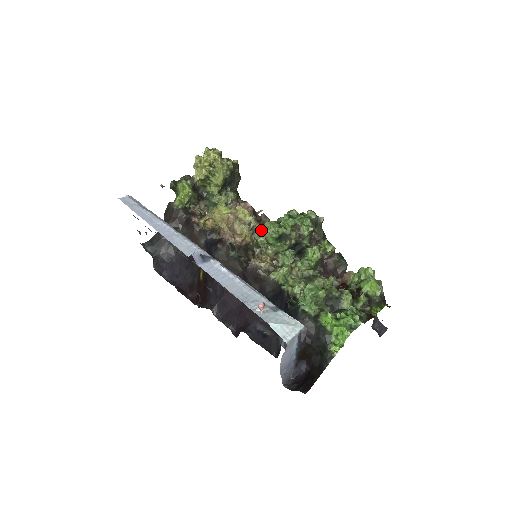
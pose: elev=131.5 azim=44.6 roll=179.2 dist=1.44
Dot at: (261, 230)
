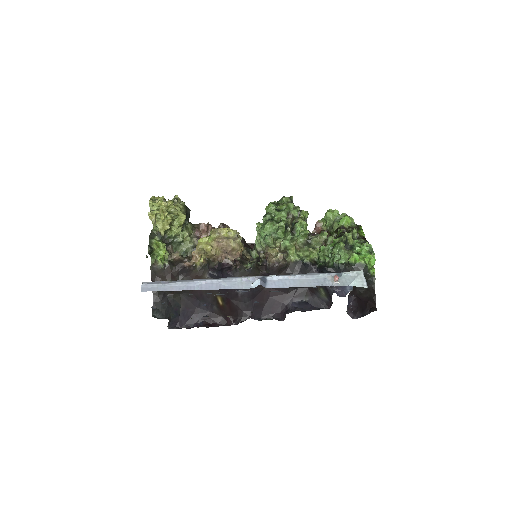
Dot at: occluded
